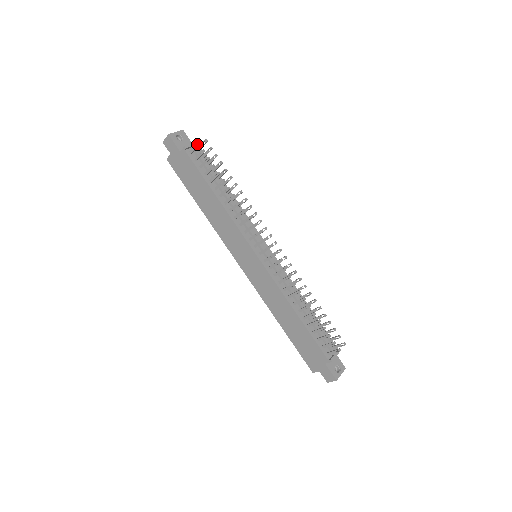
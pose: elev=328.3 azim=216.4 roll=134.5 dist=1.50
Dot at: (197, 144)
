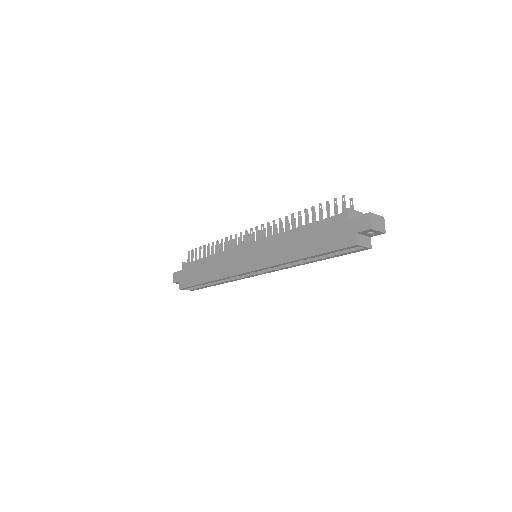
Dot at: (188, 253)
